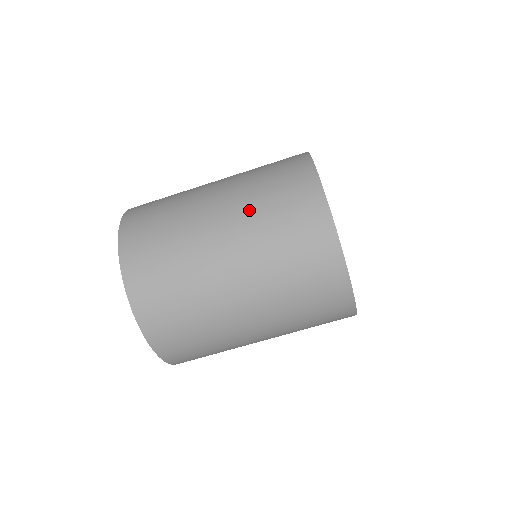
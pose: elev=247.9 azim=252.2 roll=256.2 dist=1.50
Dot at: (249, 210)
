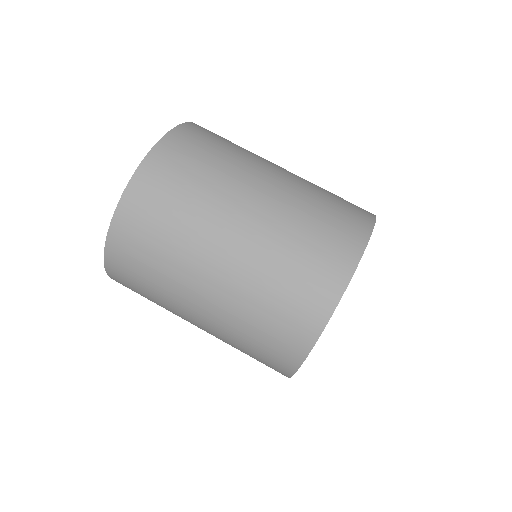
Dot at: (306, 187)
